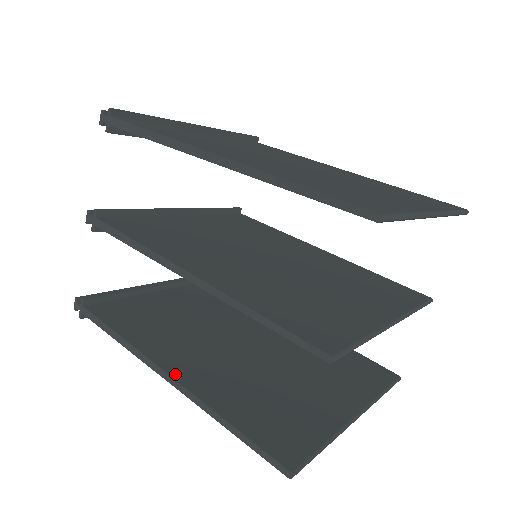
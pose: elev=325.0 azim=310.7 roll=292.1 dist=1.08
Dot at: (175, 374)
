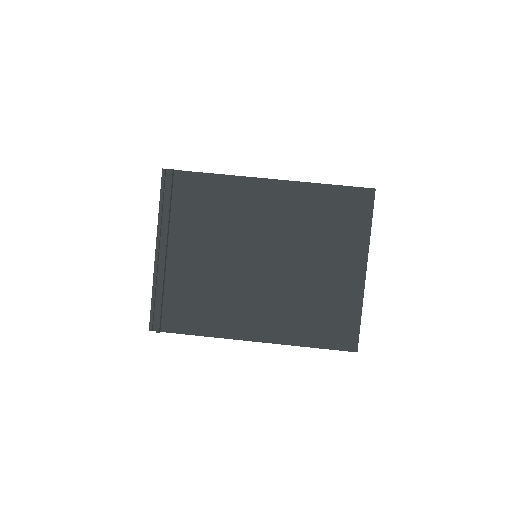
Dot at: occluded
